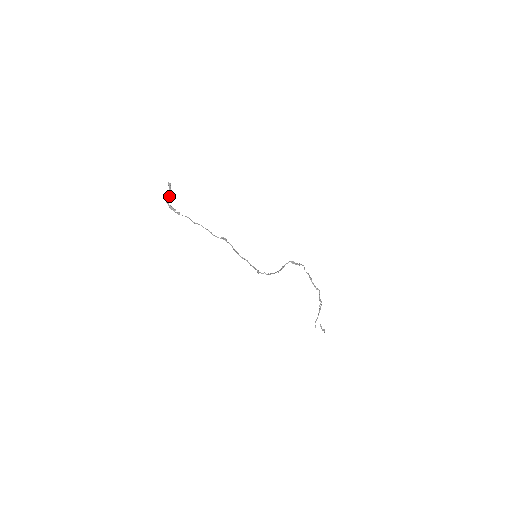
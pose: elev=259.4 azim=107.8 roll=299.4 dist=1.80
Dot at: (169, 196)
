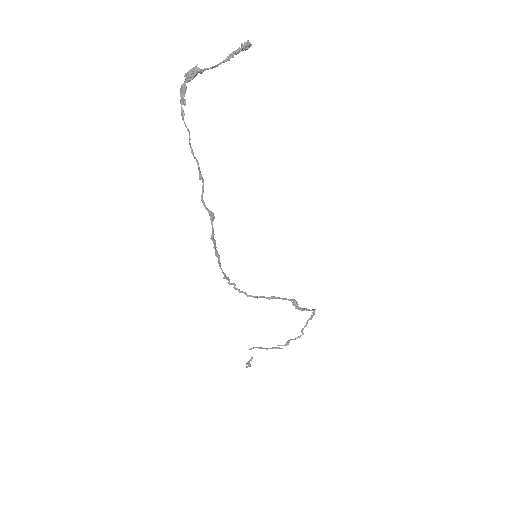
Dot at: (209, 68)
